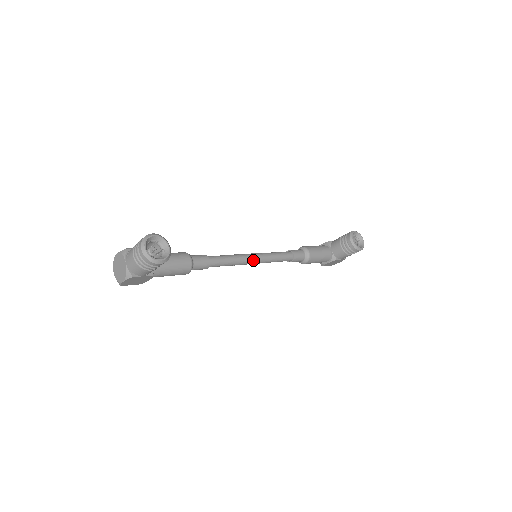
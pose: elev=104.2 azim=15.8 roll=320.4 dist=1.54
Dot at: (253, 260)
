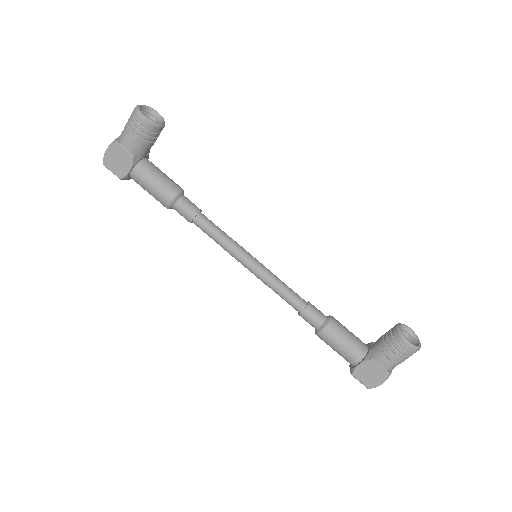
Dot at: (250, 259)
